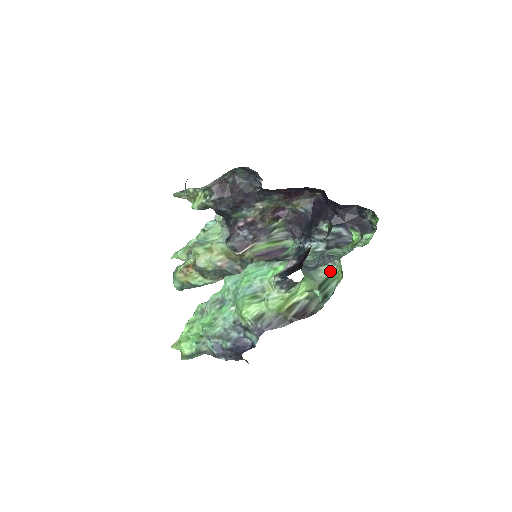
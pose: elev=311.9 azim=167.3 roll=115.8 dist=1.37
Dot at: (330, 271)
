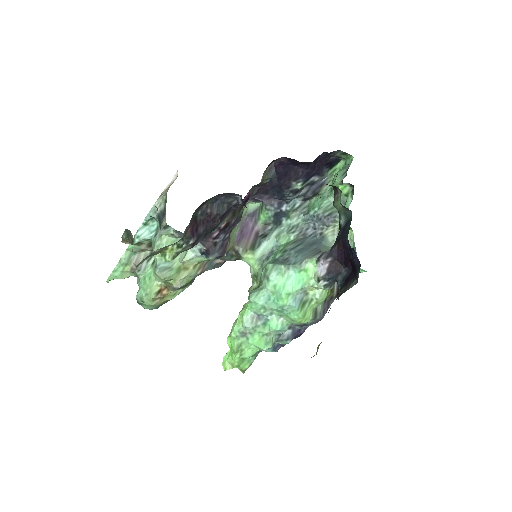
Dot at: (335, 230)
